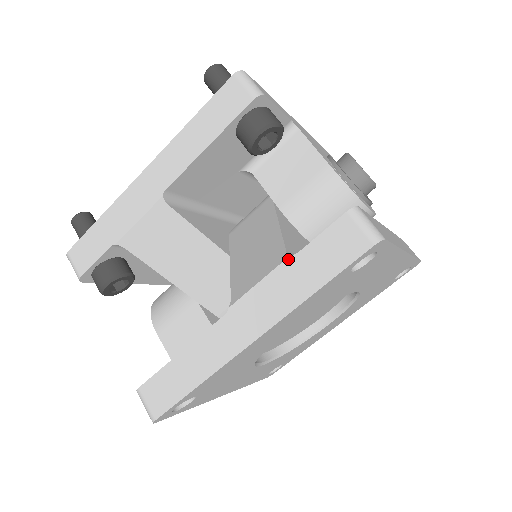
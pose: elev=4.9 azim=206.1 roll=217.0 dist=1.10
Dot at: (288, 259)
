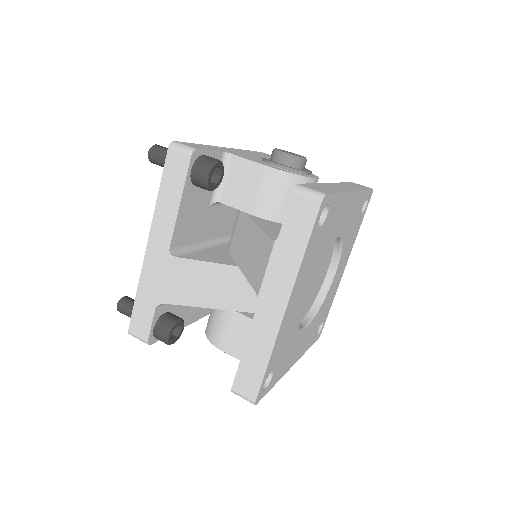
Dot at: (275, 244)
